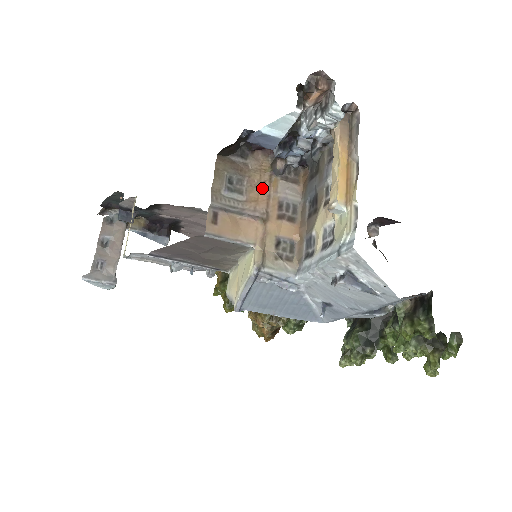
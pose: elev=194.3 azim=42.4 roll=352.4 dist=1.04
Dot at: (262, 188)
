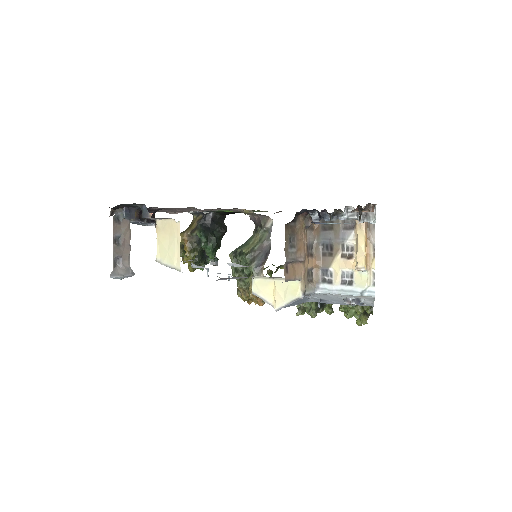
Dot at: (302, 240)
